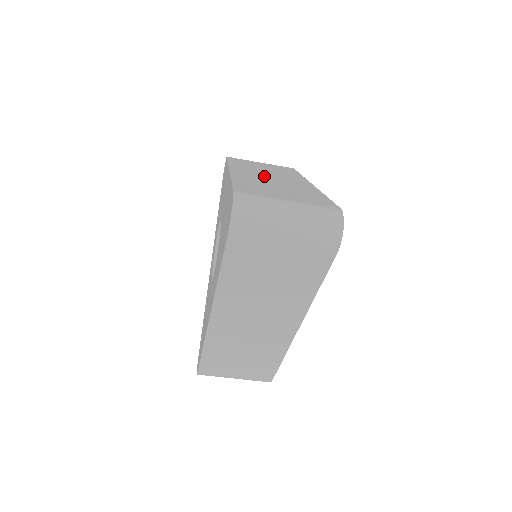
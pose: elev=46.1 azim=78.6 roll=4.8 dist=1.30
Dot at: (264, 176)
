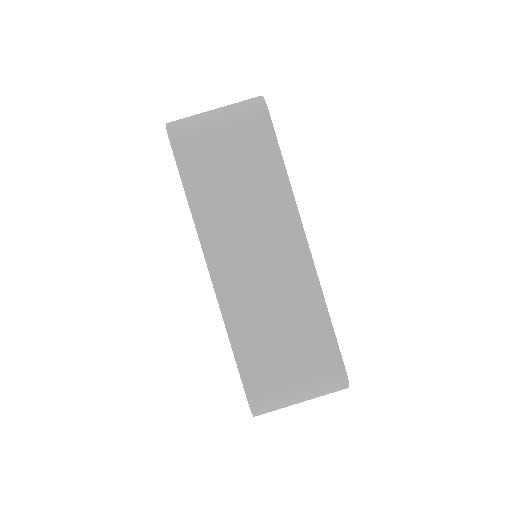
Dot at: occluded
